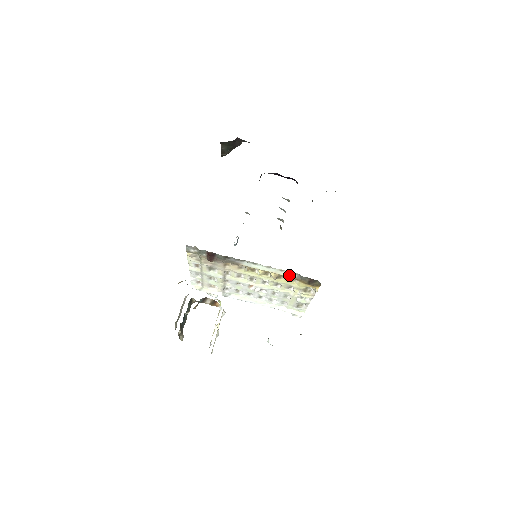
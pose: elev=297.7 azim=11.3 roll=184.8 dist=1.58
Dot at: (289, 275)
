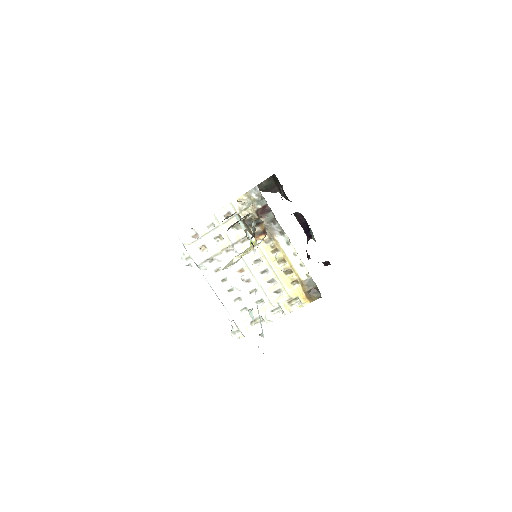
Dot at: (301, 274)
